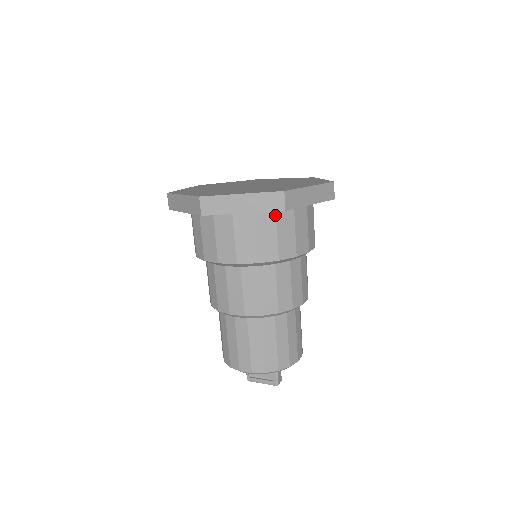
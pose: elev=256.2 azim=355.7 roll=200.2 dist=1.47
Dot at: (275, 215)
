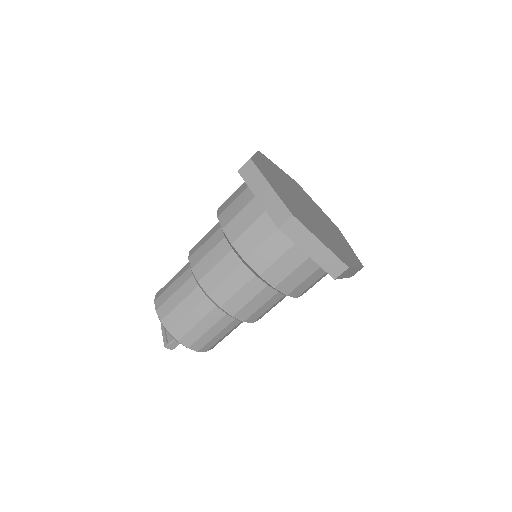
Dot at: (277, 229)
